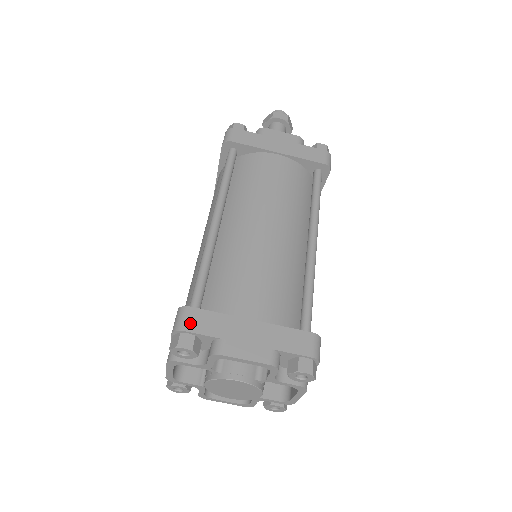
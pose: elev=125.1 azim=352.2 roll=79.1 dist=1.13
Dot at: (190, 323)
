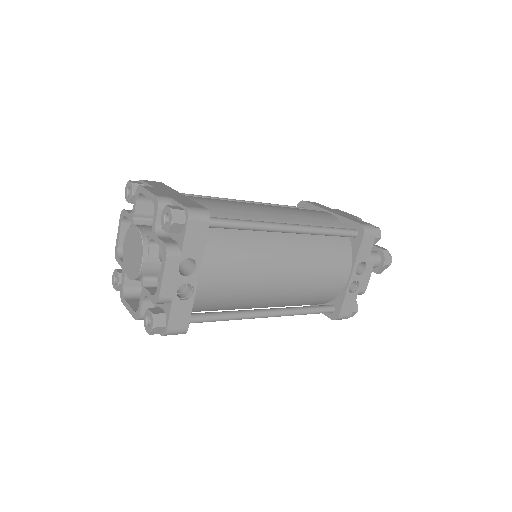
Dot at: (150, 181)
